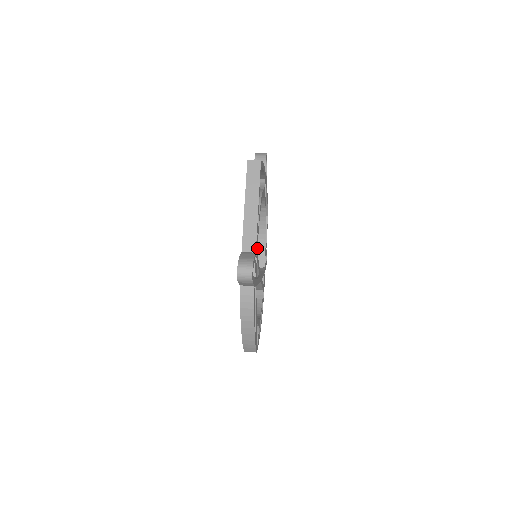
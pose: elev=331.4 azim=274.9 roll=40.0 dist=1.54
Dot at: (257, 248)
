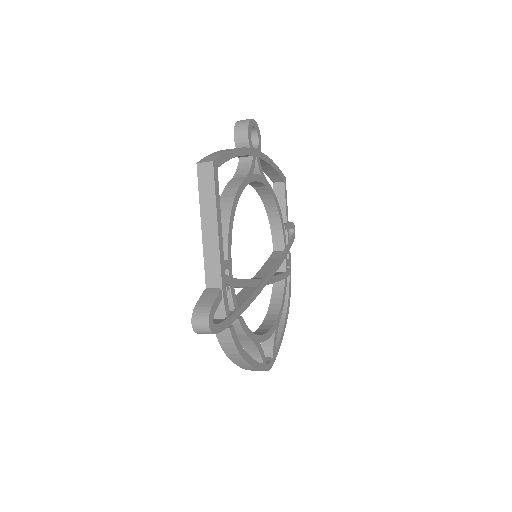
Dot at: (231, 273)
